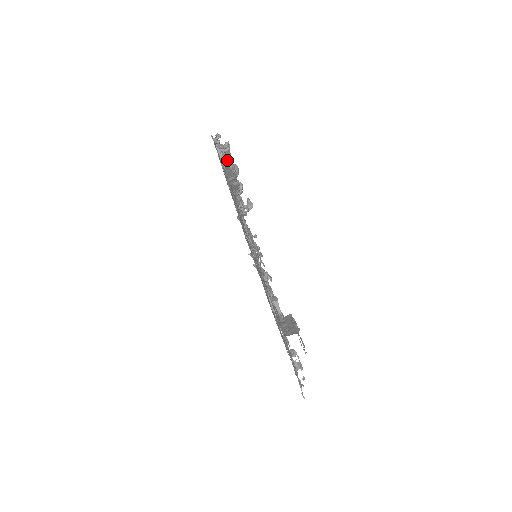
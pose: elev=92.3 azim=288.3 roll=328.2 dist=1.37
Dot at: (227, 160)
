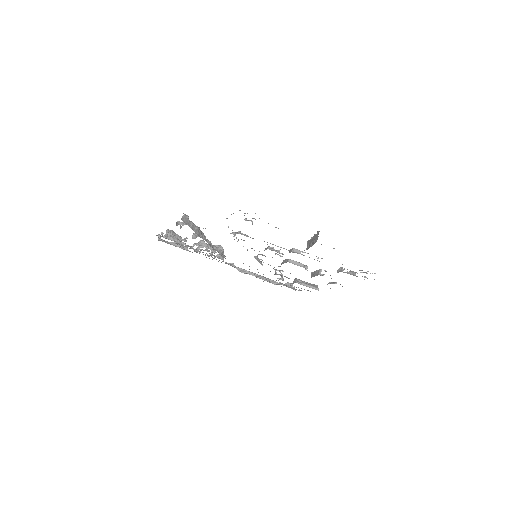
Dot at: (178, 238)
